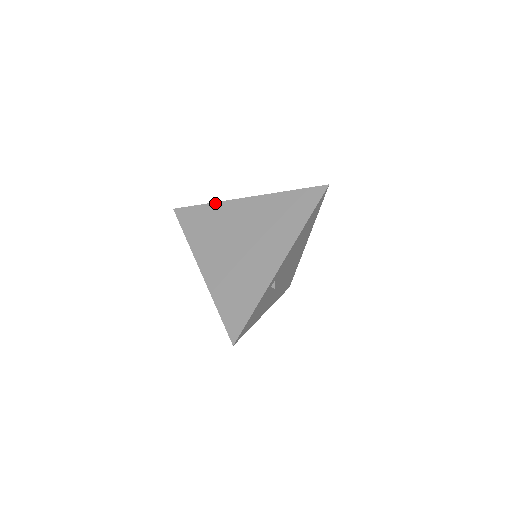
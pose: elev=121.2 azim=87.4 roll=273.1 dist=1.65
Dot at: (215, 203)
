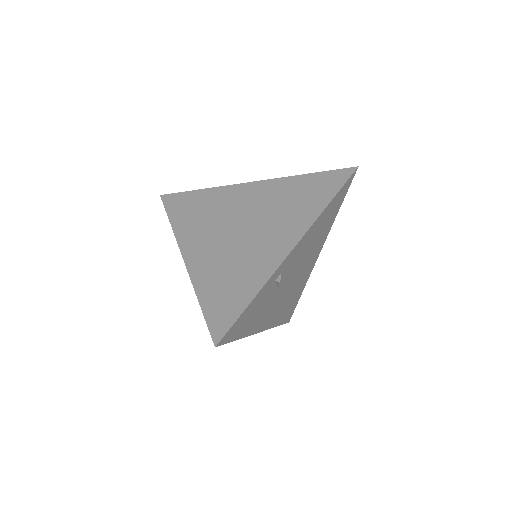
Dot at: (213, 188)
